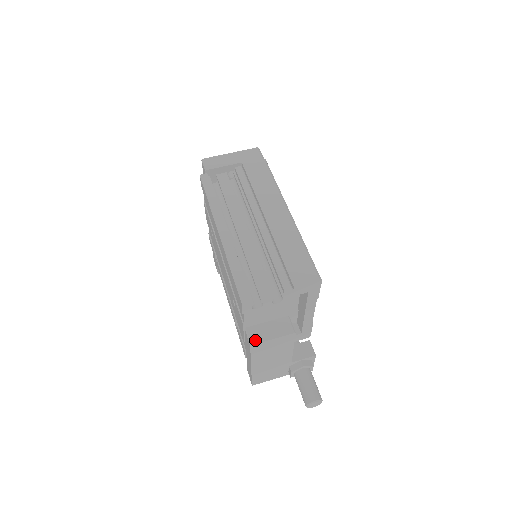
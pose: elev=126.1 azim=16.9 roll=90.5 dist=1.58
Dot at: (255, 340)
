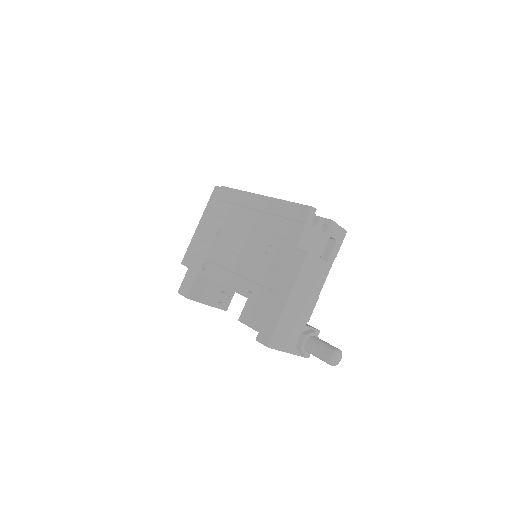
Dot at: (309, 252)
